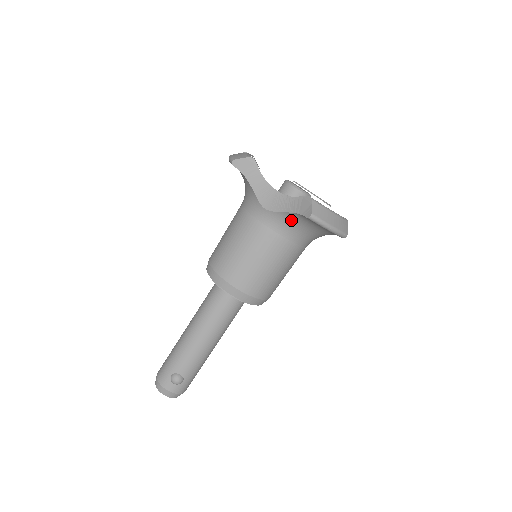
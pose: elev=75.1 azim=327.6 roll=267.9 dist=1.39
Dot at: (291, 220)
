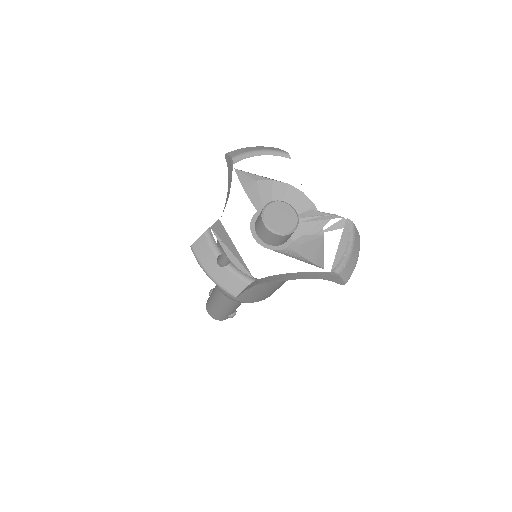
Dot at: occluded
